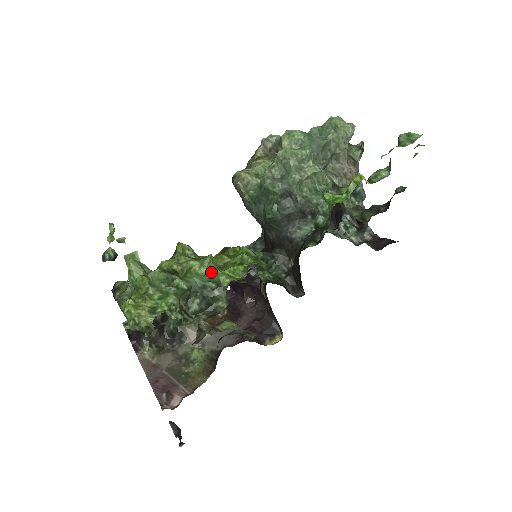
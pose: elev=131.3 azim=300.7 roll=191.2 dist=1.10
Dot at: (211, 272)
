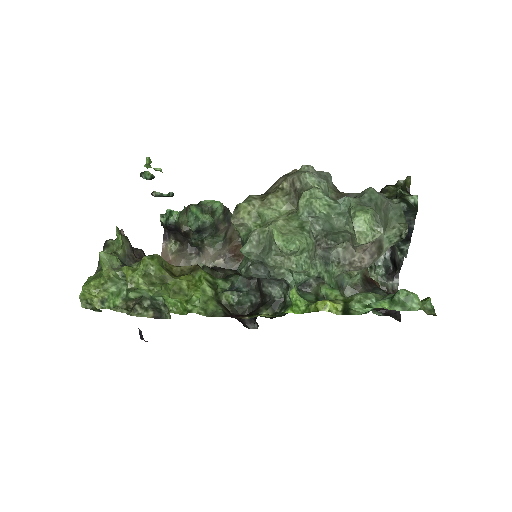
Dot at: (161, 295)
